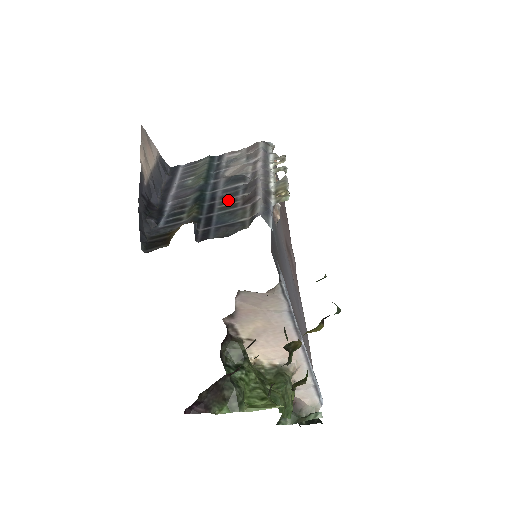
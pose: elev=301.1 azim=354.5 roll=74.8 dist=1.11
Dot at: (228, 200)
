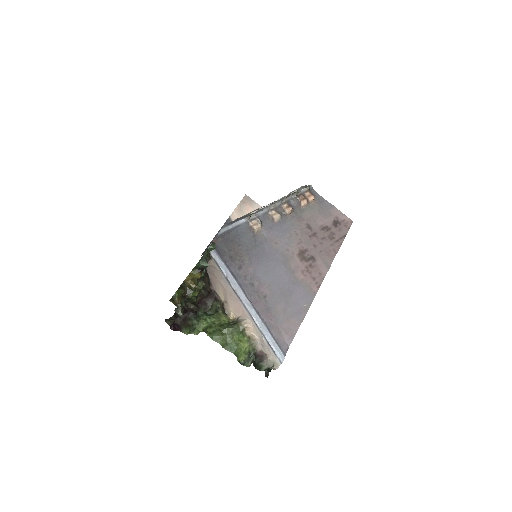
Dot at: occluded
